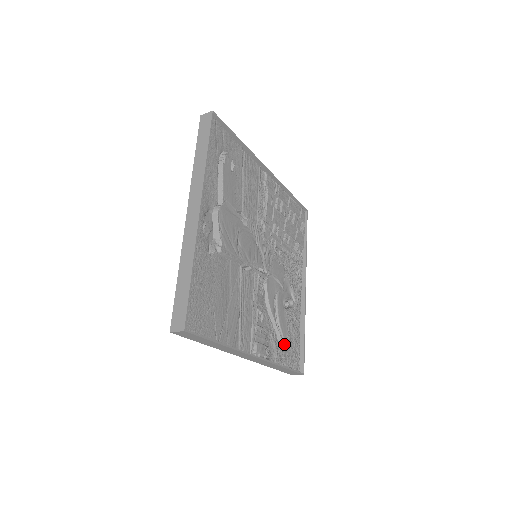
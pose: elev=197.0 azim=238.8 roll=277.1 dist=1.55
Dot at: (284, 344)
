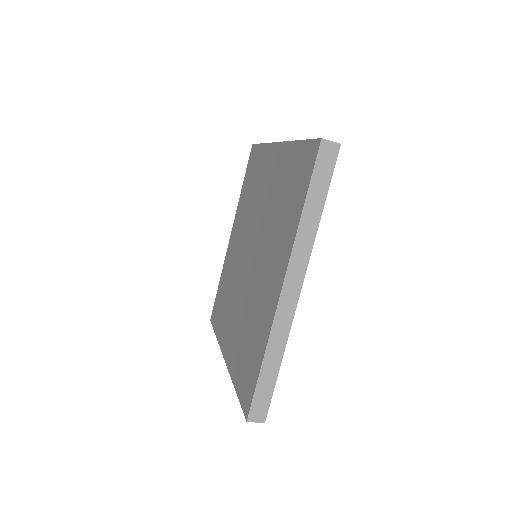
Dot at: occluded
